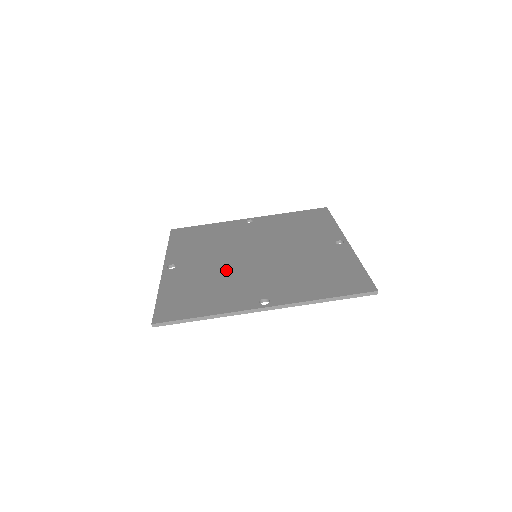
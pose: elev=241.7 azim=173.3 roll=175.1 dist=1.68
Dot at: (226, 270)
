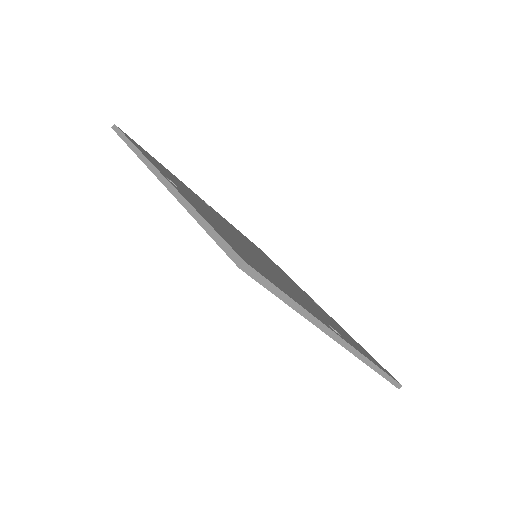
Dot at: occluded
